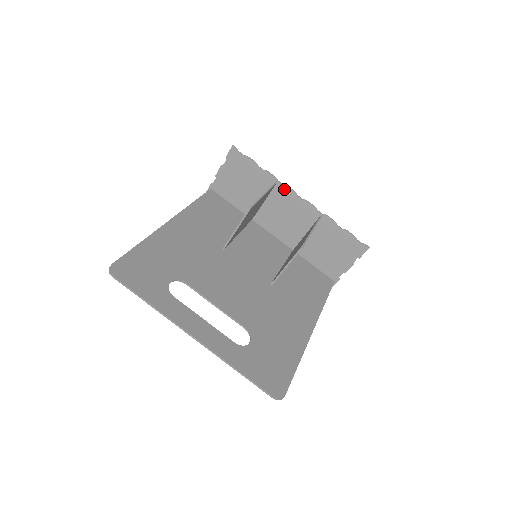
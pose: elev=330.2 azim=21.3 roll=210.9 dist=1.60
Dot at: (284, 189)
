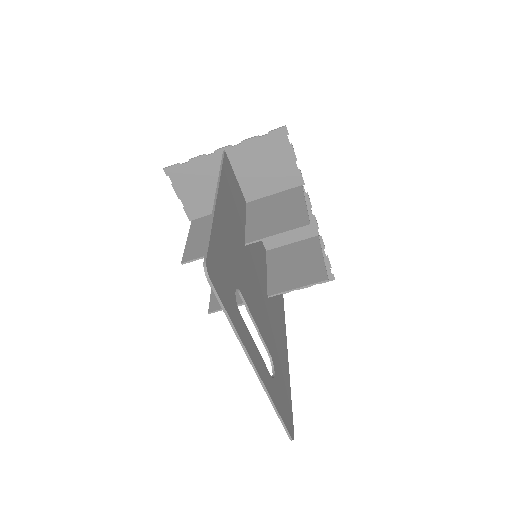
Dot at: occluded
